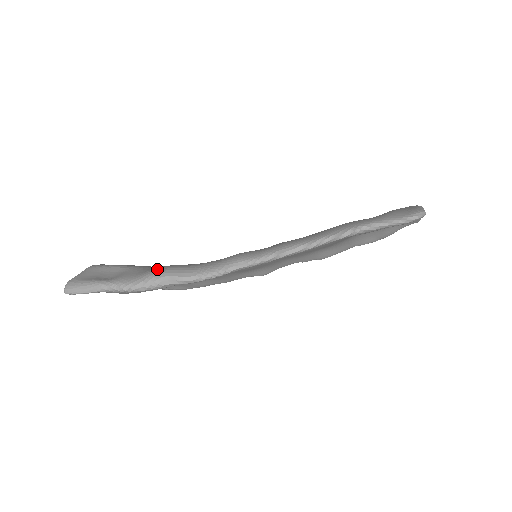
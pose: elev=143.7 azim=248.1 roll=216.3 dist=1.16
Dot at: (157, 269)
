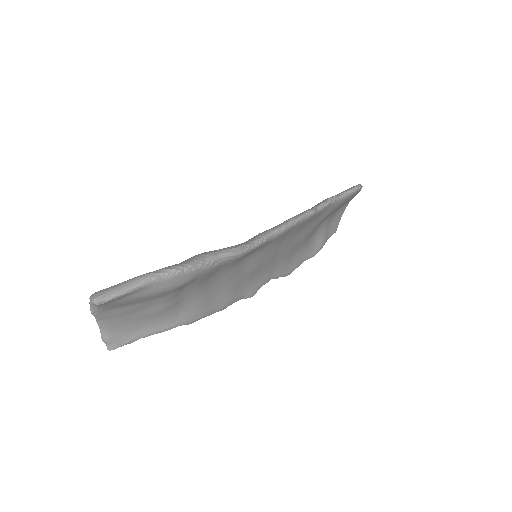
Dot at: occluded
